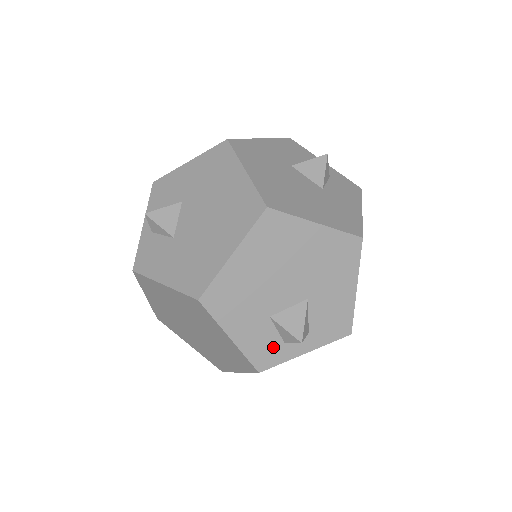
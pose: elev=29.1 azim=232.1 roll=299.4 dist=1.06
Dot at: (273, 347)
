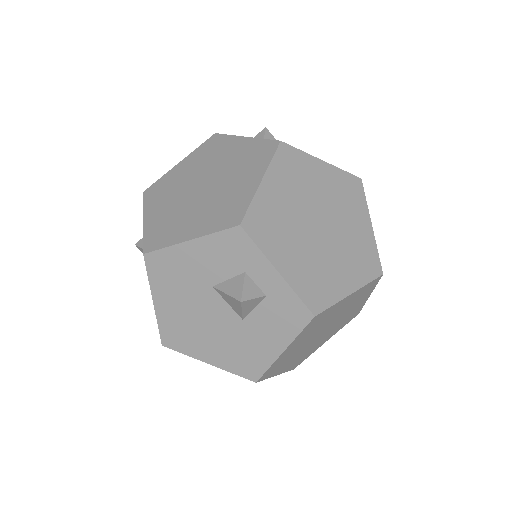
Dot at: occluded
